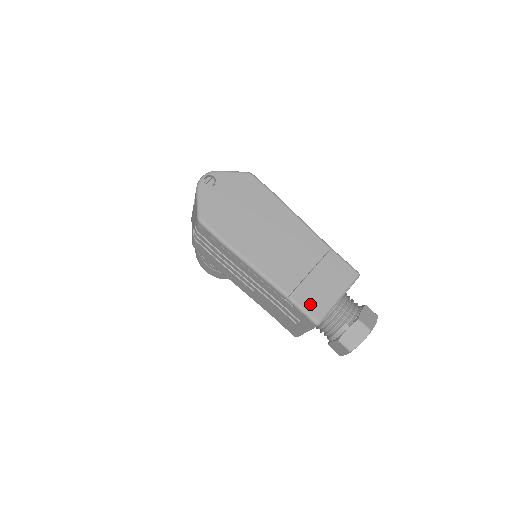
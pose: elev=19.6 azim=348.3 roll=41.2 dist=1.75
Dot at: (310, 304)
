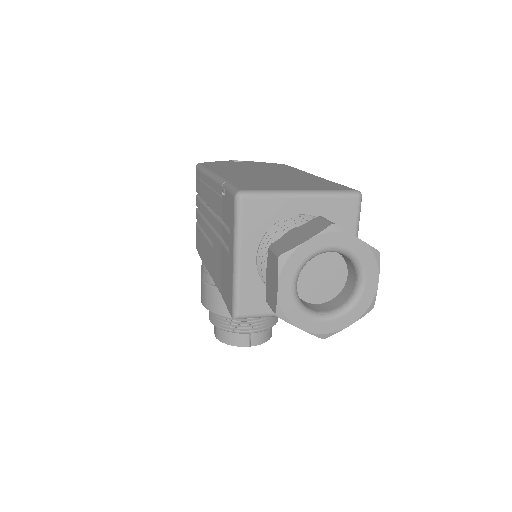
Dot at: (248, 186)
